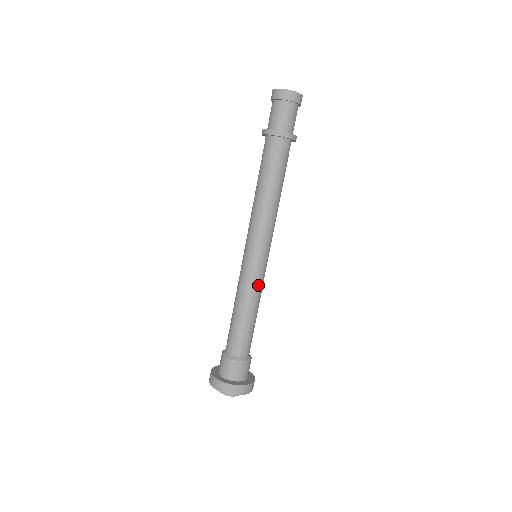
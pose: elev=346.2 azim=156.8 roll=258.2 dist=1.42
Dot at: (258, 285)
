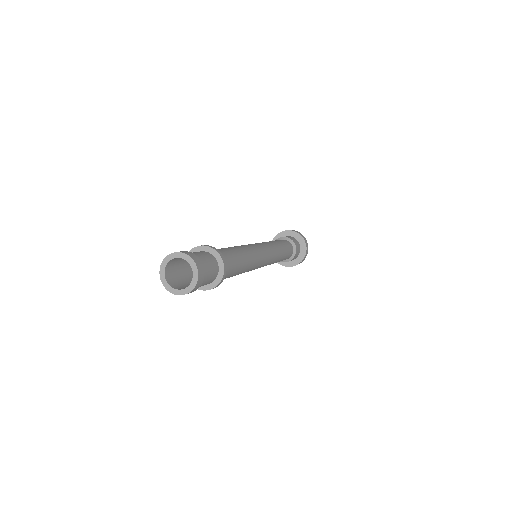
Dot at: (274, 259)
